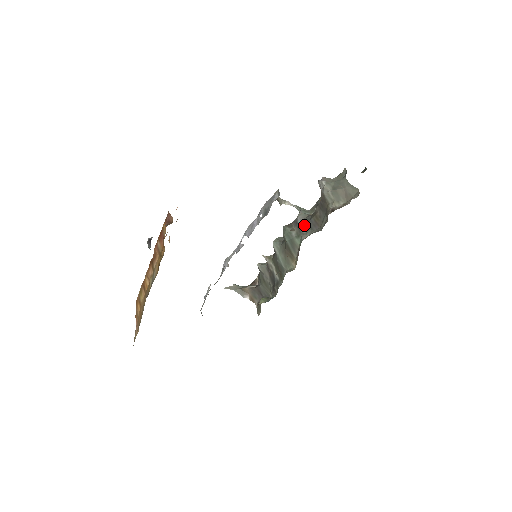
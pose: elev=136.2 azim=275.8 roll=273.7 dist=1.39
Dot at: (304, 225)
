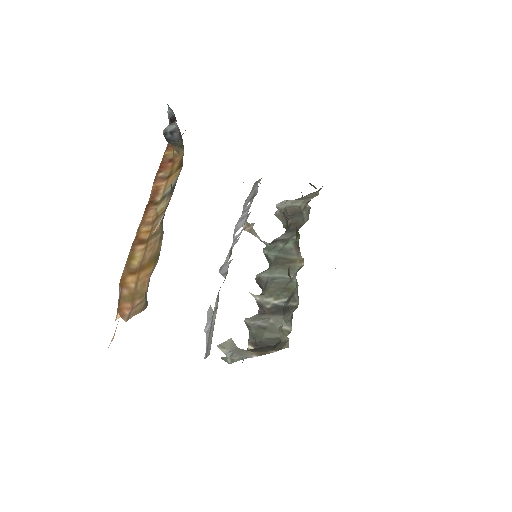
Dot at: (285, 235)
